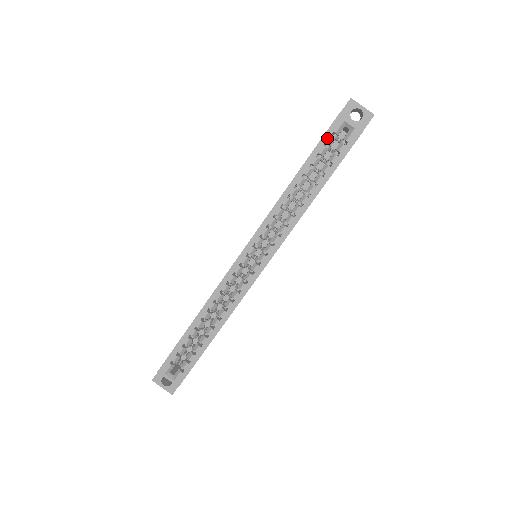
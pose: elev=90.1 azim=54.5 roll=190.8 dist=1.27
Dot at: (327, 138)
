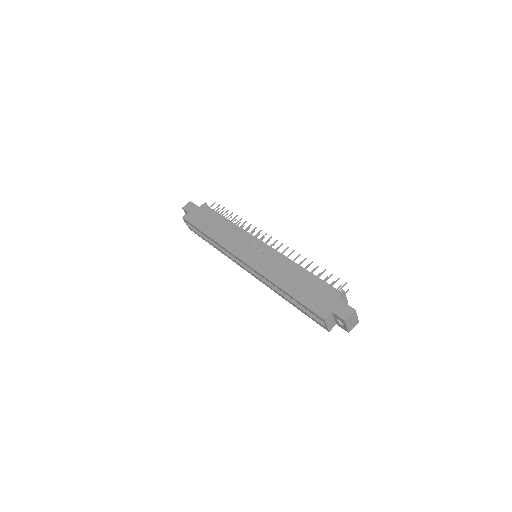
Dot at: (311, 311)
